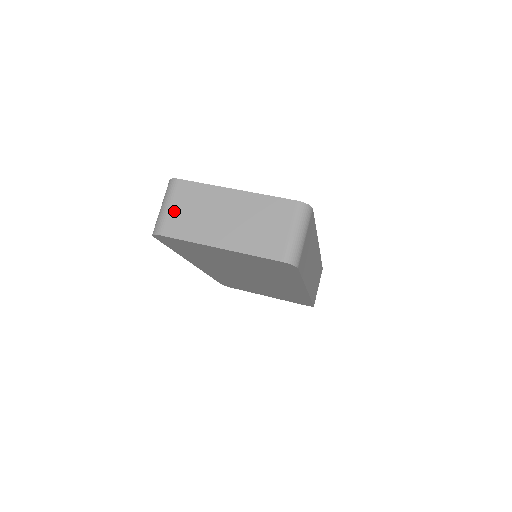
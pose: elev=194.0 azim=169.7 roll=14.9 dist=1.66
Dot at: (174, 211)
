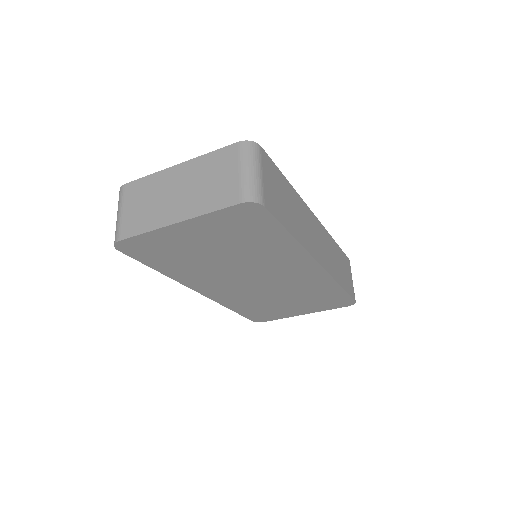
Dot at: (127, 213)
